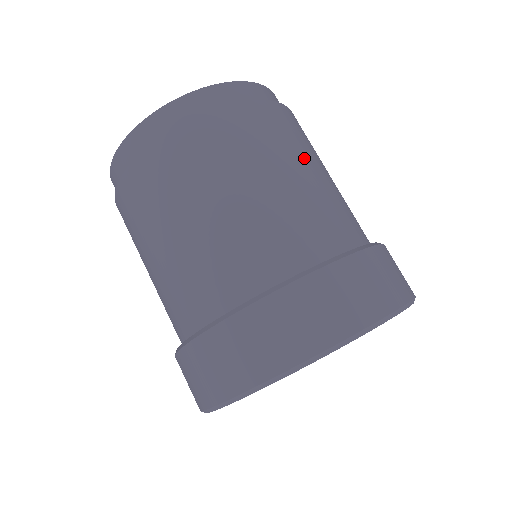
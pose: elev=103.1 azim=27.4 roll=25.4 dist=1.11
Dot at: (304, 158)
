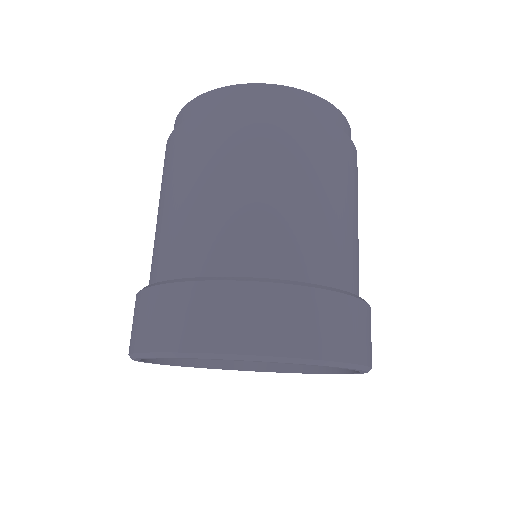
Dot at: (290, 174)
